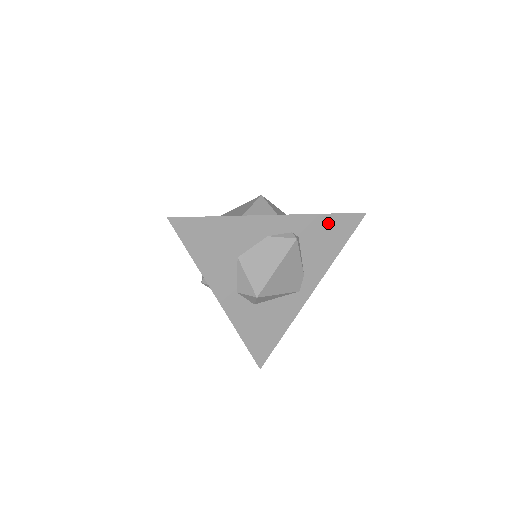
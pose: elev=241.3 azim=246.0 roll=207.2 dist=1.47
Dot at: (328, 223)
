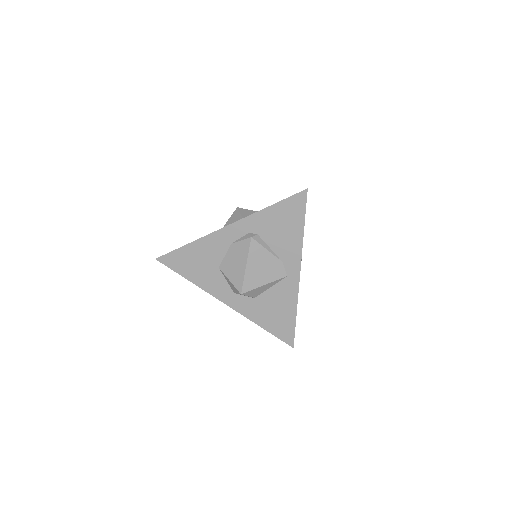
Dot at: (276, 213)
